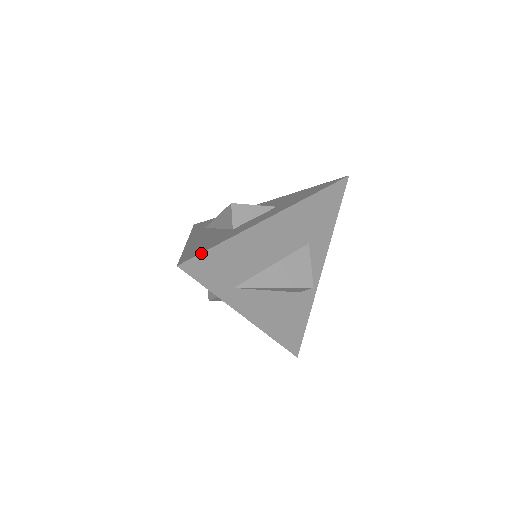
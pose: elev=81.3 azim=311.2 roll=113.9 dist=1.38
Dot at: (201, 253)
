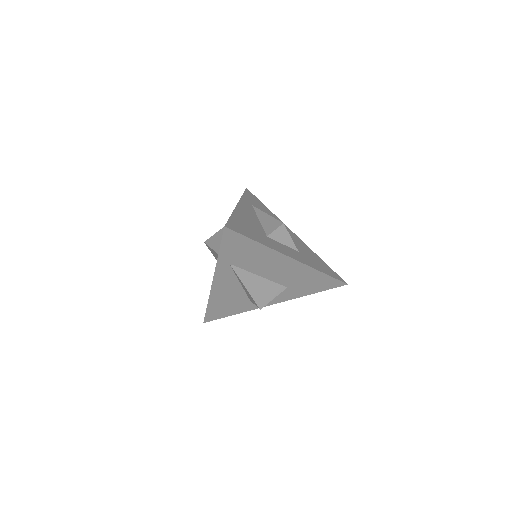
Dot at: (242, 234)
